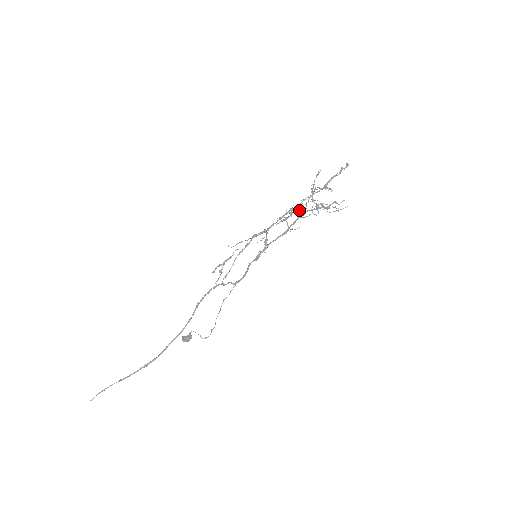
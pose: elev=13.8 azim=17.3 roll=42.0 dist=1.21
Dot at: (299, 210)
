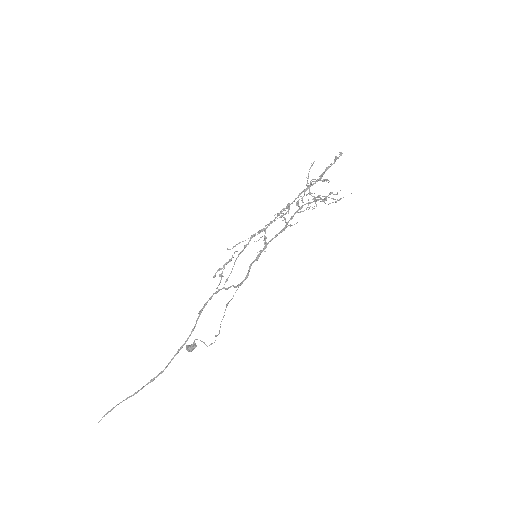
Dot at: occluded
